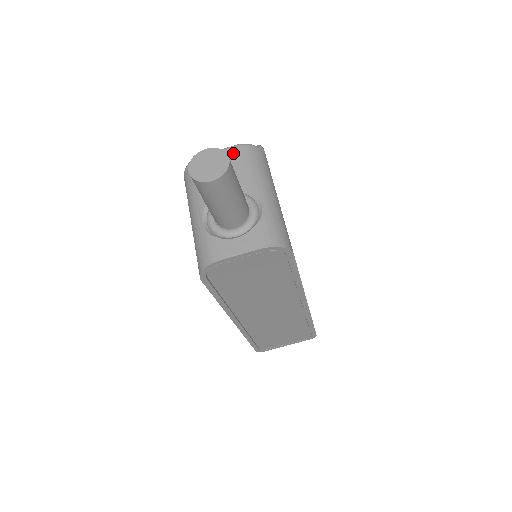
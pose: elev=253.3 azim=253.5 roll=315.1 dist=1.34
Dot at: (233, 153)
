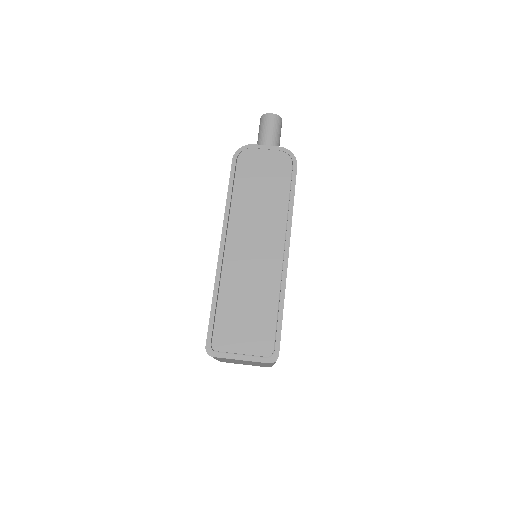
Dot at: occluded
